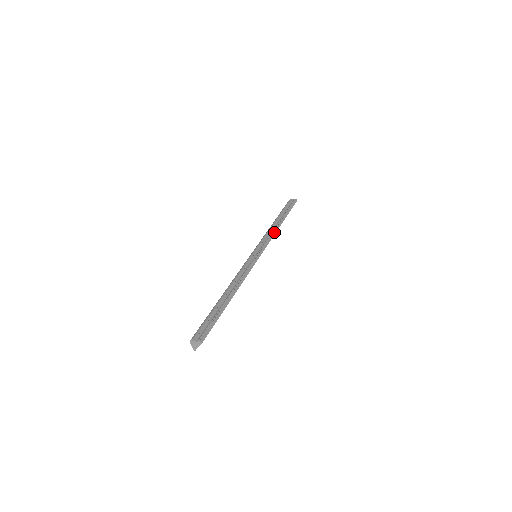
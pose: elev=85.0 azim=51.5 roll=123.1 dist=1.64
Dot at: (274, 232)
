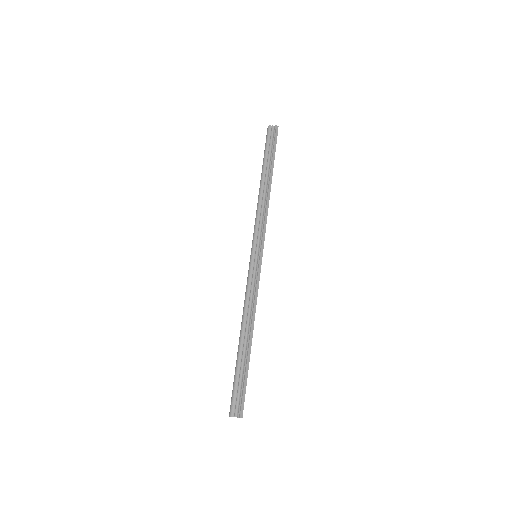
Dot at: (267, 208)
